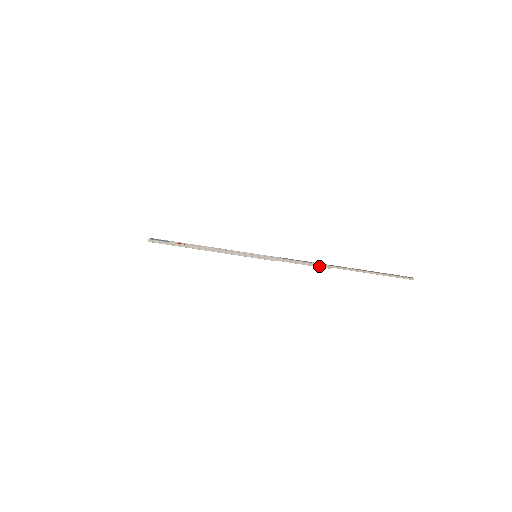
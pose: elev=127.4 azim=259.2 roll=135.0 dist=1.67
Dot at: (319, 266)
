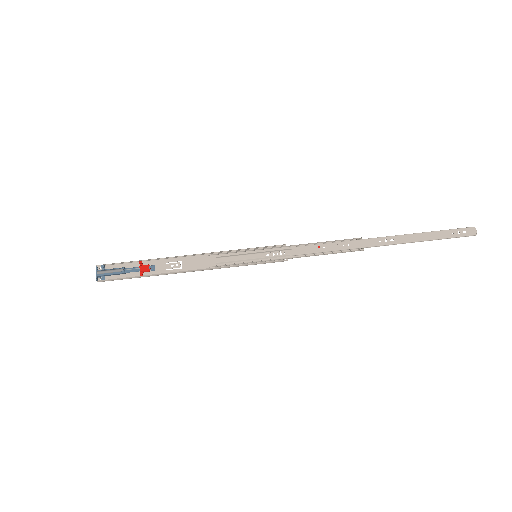
Dot at: occluded
